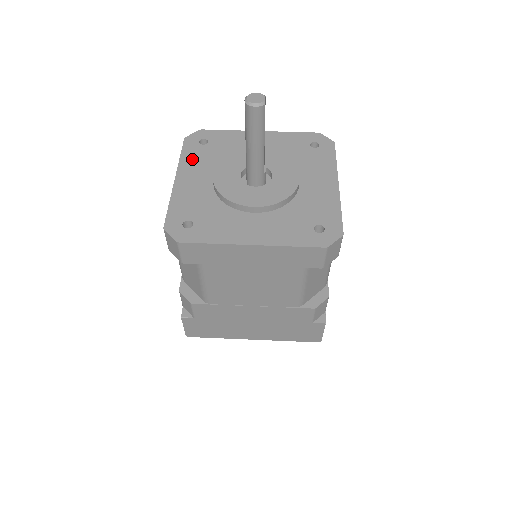
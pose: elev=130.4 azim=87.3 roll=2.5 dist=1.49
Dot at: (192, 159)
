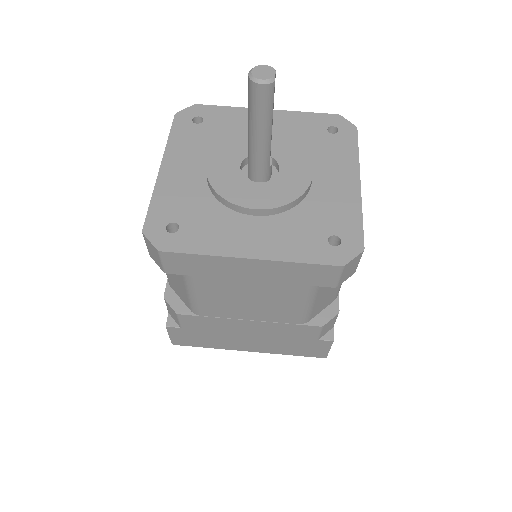
Dot at: (183, 142)
